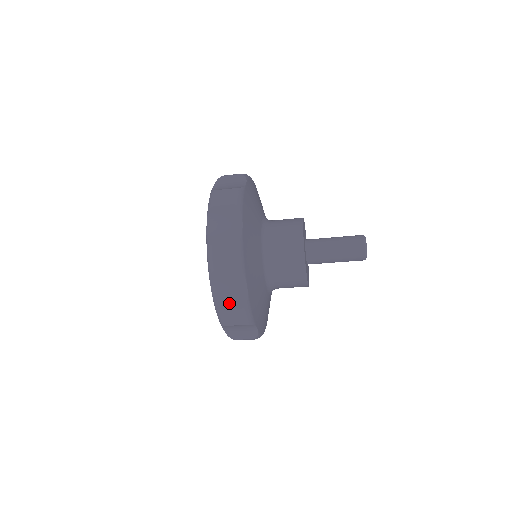
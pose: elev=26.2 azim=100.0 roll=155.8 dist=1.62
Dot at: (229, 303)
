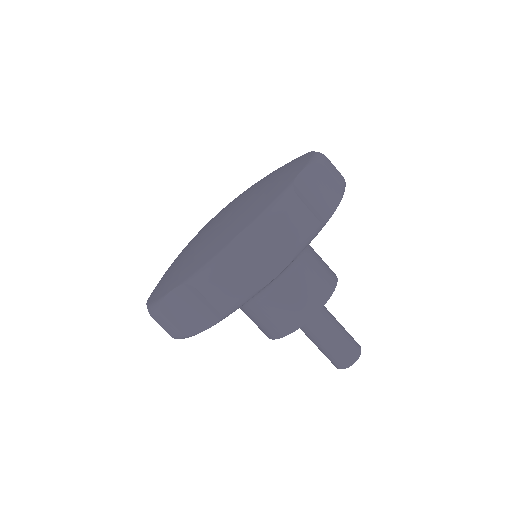
Dot at: (308, 202)
